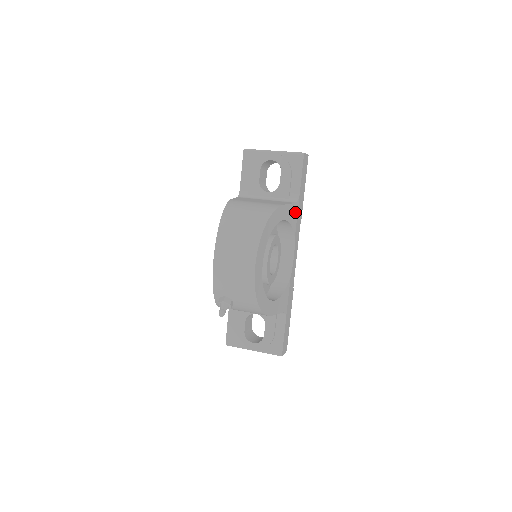
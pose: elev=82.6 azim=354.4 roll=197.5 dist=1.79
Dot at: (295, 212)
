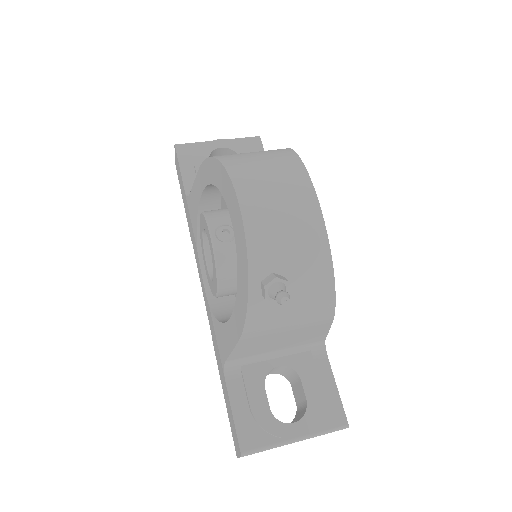
Dot at: occluded
